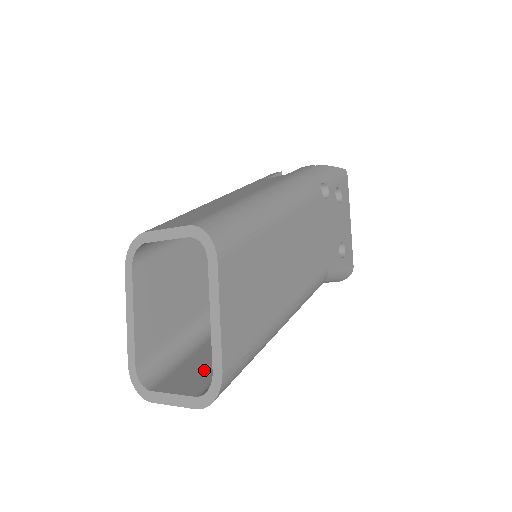
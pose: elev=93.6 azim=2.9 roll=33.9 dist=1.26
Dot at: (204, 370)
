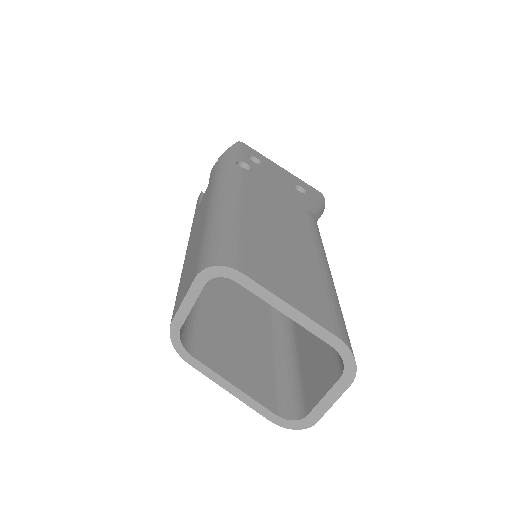
Dot at: (321, 359)
